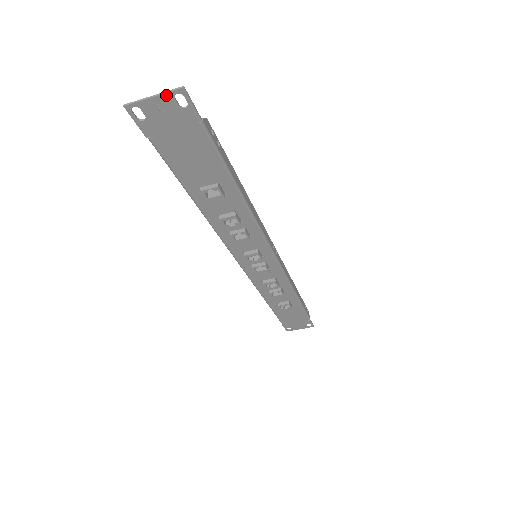
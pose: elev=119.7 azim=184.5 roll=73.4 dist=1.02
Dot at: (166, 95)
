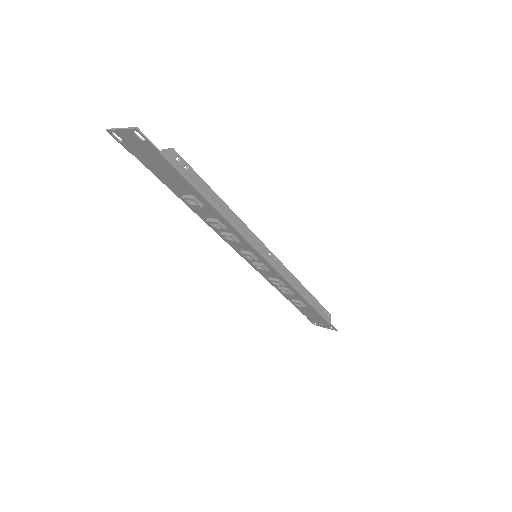
Dot at: (128, 130)
